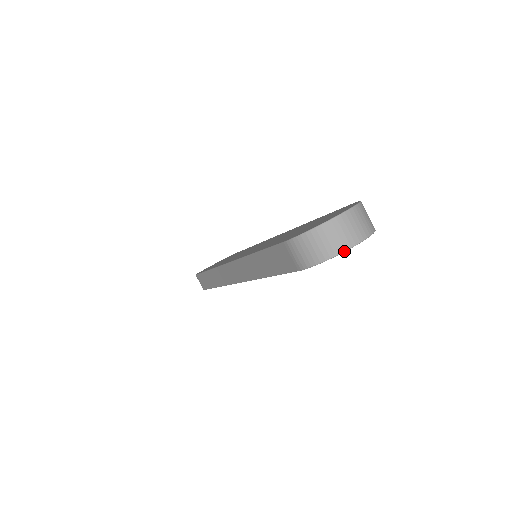
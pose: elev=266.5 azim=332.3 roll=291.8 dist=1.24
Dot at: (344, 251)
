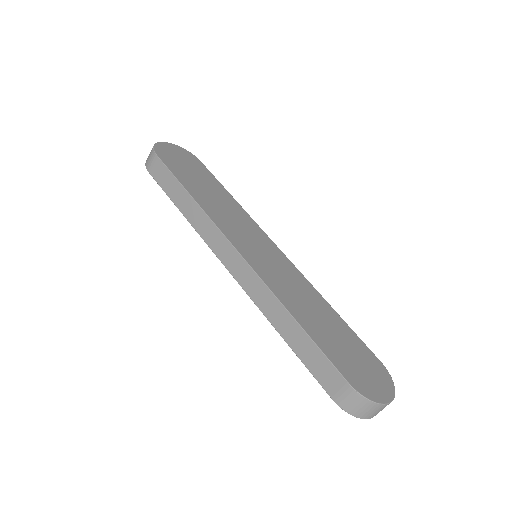
Dot at: occluded
